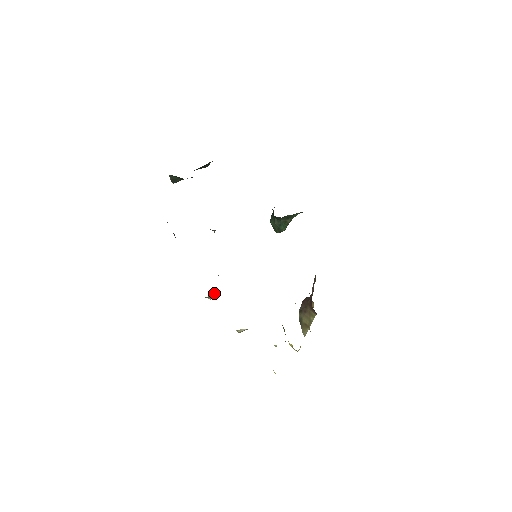
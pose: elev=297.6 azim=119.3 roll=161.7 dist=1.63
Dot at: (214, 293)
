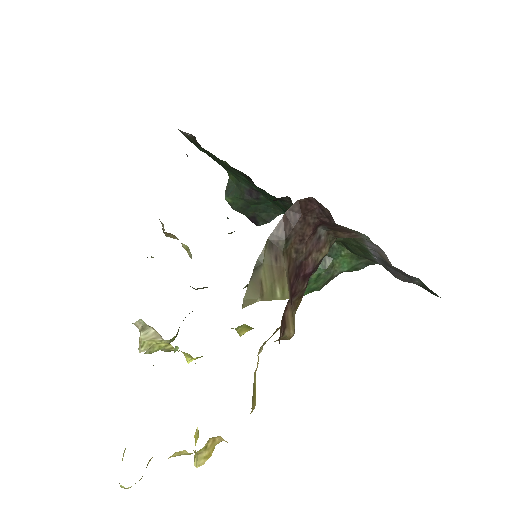
Dot at: occluded
